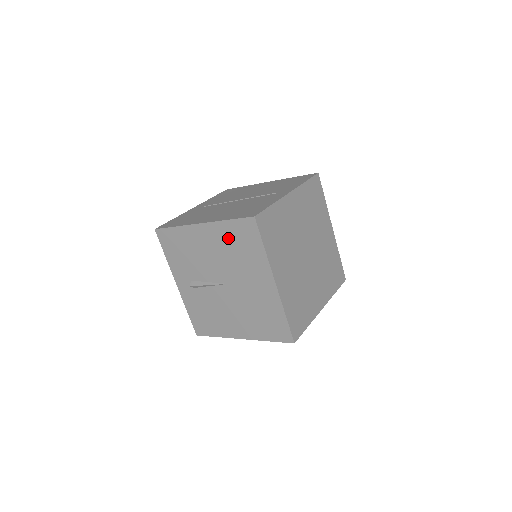
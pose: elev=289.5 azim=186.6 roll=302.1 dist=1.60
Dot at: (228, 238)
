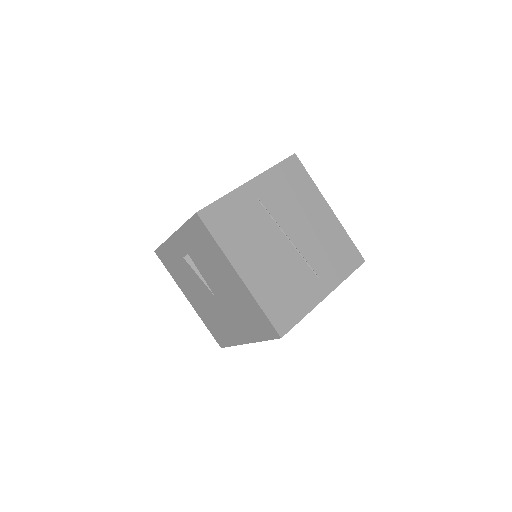
Dot at: (248, 306)
